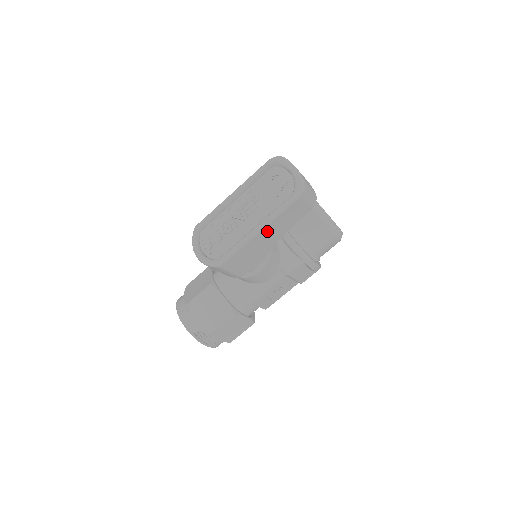
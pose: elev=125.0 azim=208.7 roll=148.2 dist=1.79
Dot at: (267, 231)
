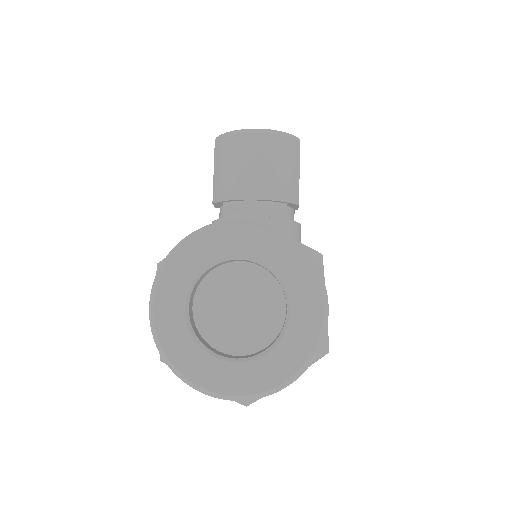
Dot at: occluded
